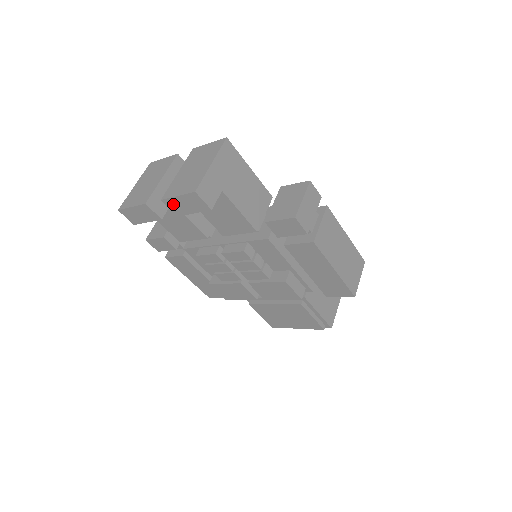
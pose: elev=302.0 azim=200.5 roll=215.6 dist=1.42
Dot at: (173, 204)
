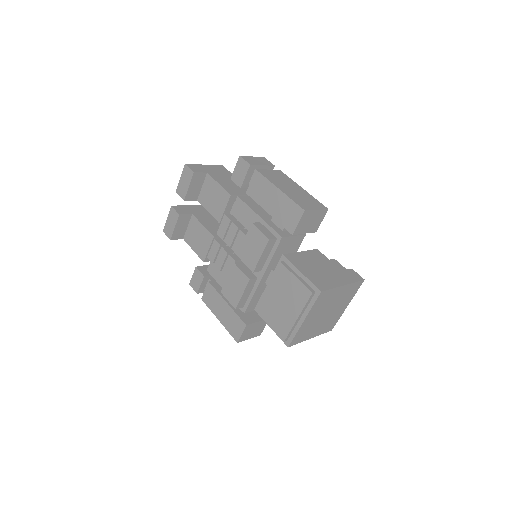
Dot at: (180, 189)
